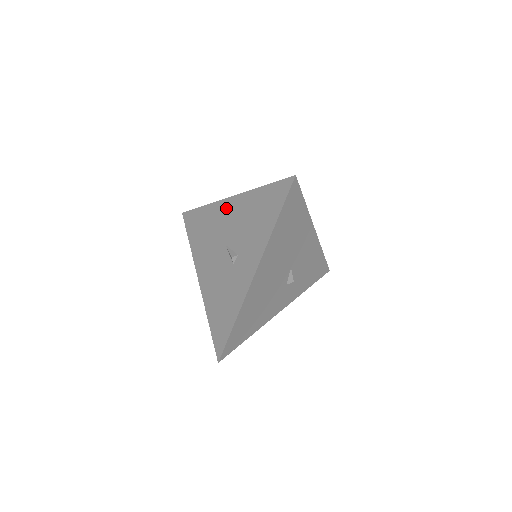
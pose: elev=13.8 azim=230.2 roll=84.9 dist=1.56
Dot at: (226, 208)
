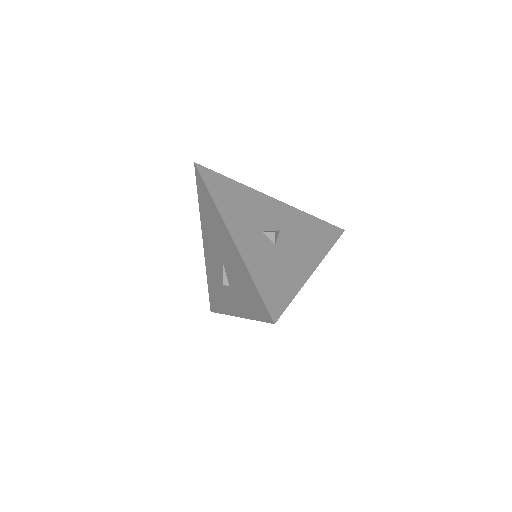
Dot at: (226, 238)
